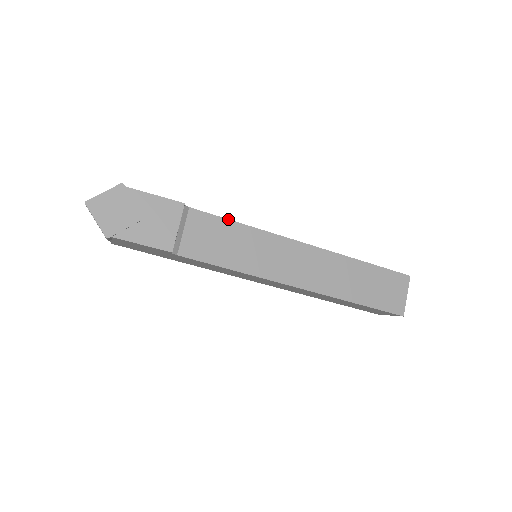
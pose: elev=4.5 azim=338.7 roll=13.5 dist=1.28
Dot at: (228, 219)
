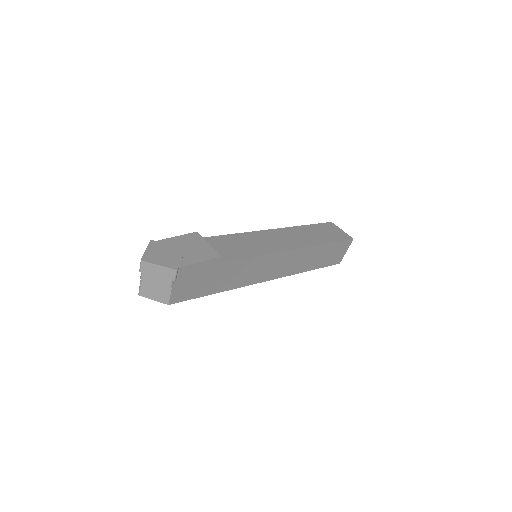
Dot at: (224, 235)
